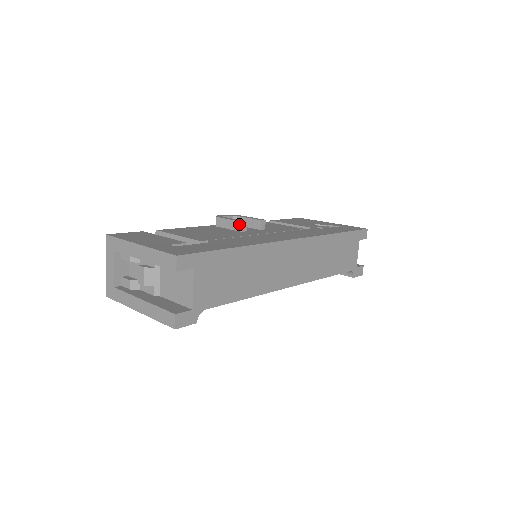
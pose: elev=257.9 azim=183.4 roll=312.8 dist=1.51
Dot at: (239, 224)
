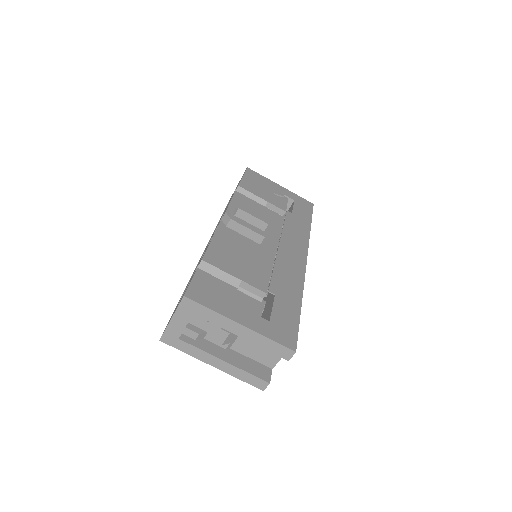
Dot at: (260, 237)
